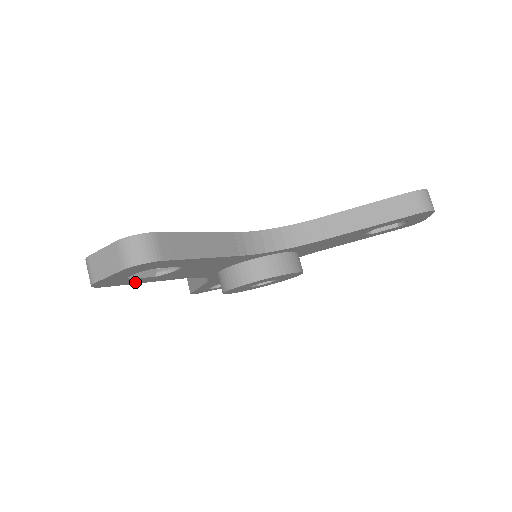
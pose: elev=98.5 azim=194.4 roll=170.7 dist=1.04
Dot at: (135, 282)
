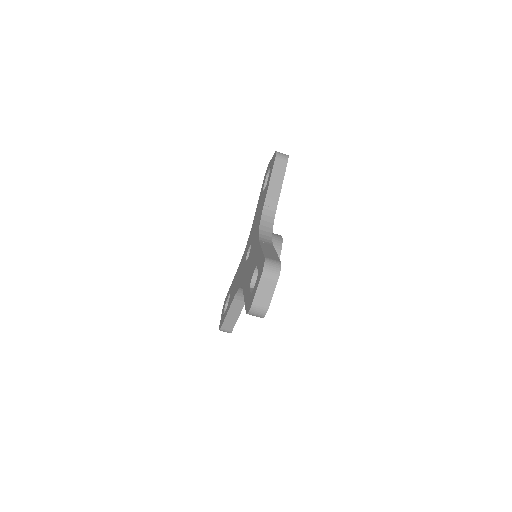
Dot at: occluded
